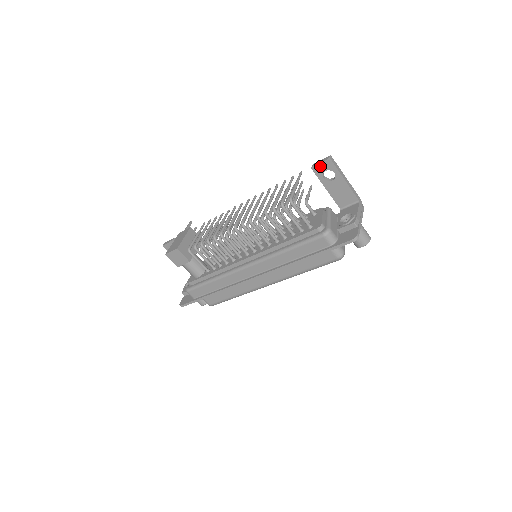
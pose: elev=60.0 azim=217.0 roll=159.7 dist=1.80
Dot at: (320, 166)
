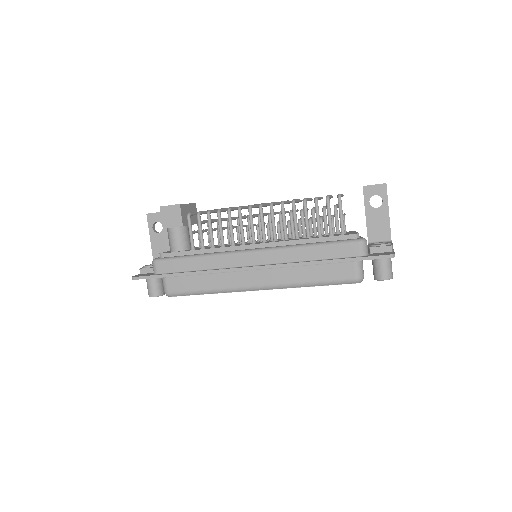
Dot at: (373, 188)
